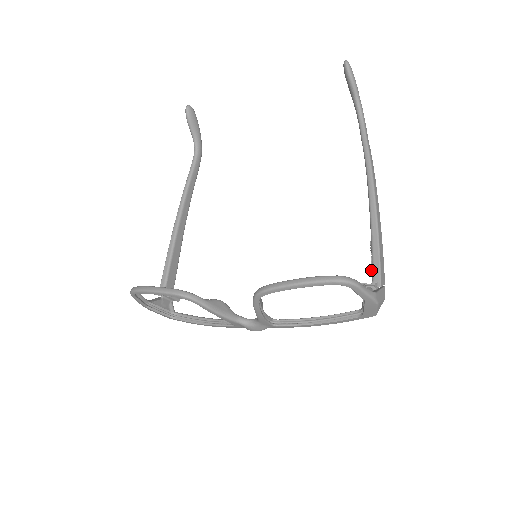
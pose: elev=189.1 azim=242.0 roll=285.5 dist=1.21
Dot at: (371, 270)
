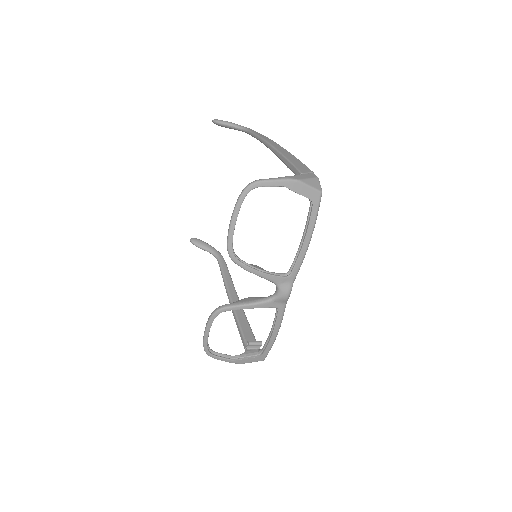
Dot at: occluded
